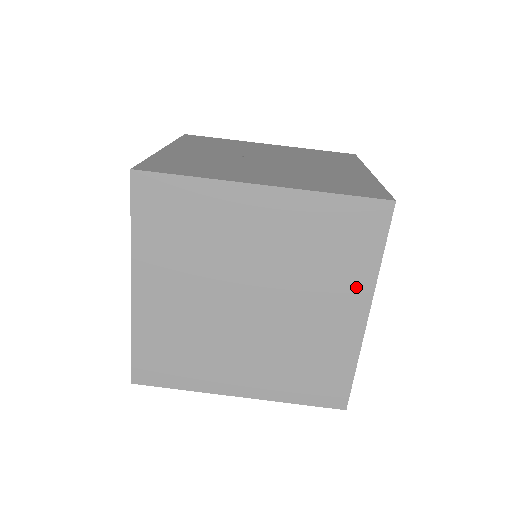
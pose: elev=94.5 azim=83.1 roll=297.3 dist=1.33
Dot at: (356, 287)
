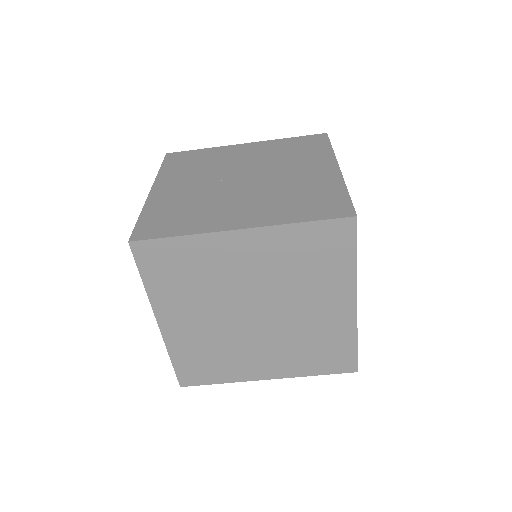
Dot at: (341, 286)
